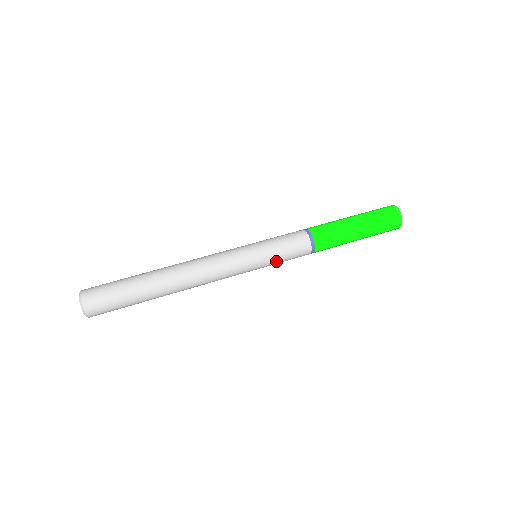
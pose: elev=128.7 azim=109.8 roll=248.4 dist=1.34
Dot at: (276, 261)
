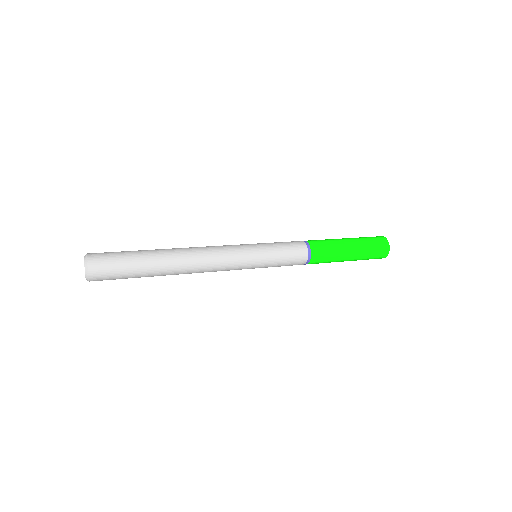
Dot at: (273, 247)
